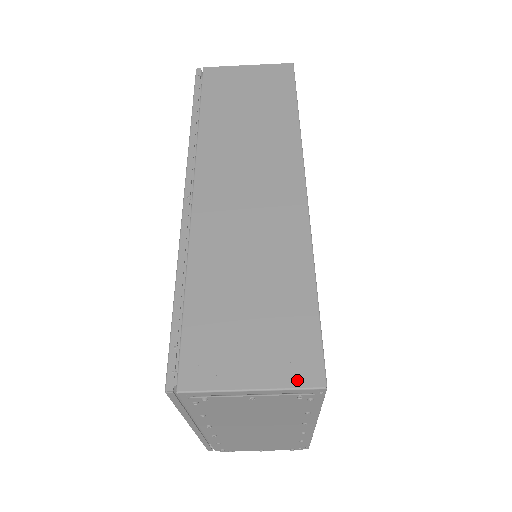
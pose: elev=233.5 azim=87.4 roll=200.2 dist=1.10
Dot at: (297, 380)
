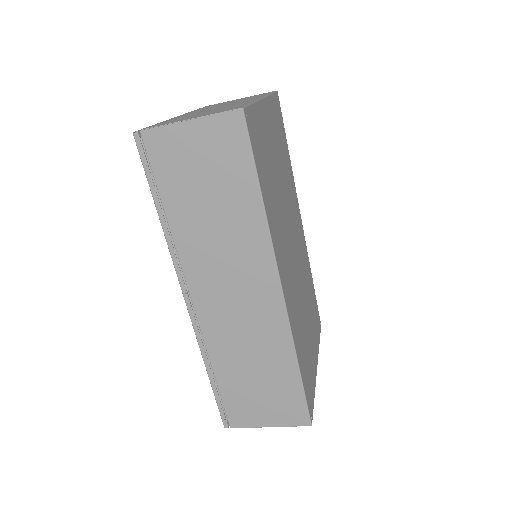
Dot at: (294, 423)
